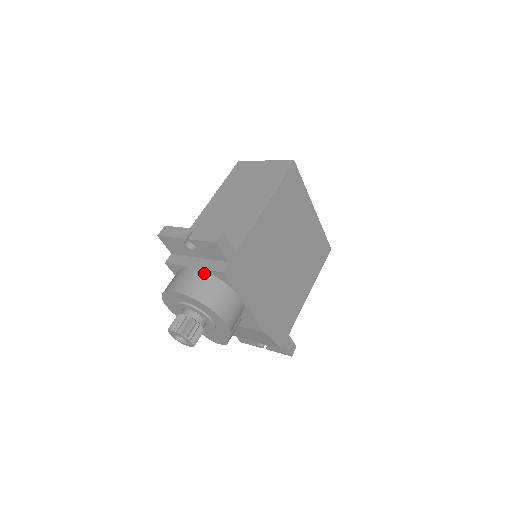
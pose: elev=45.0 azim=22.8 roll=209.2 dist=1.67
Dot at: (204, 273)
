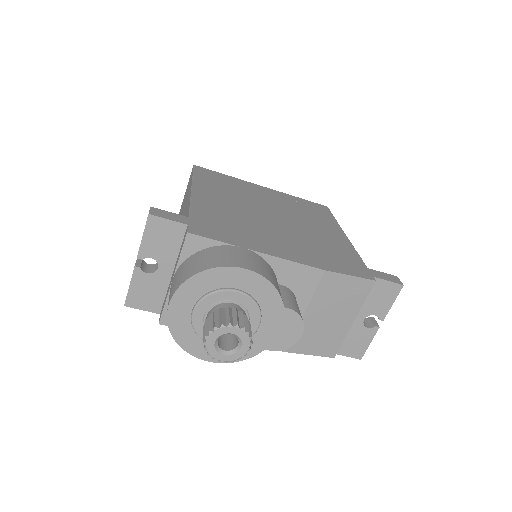
Dot at: (182, 265)
